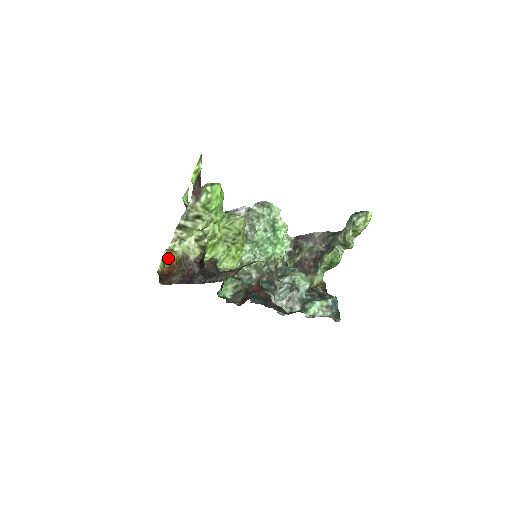
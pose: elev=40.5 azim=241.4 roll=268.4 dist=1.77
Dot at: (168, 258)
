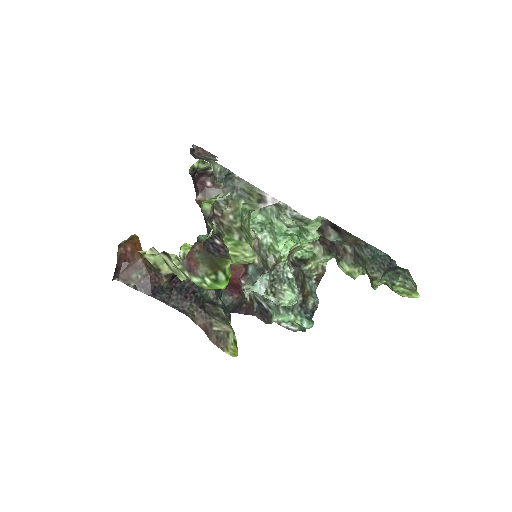
Dot at: (138, 237)
